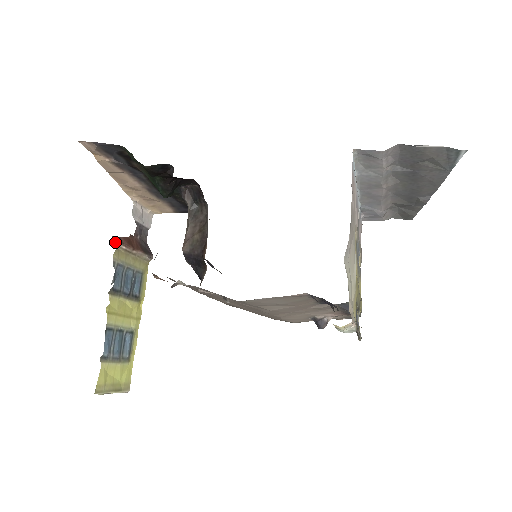
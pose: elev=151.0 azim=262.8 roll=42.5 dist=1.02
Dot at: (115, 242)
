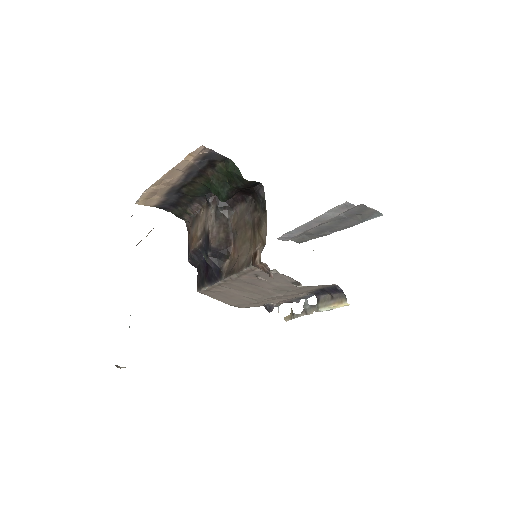
Dot at: (153, 228)
